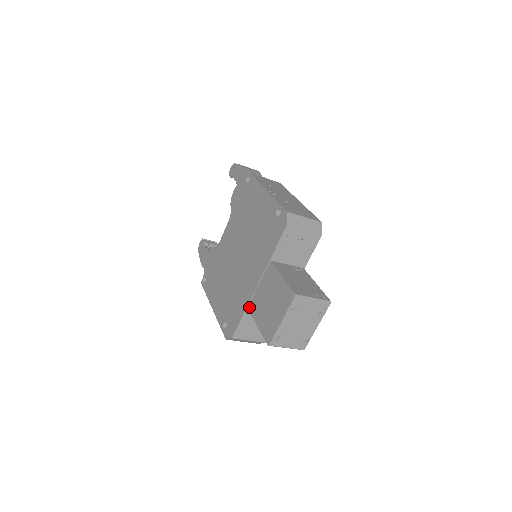
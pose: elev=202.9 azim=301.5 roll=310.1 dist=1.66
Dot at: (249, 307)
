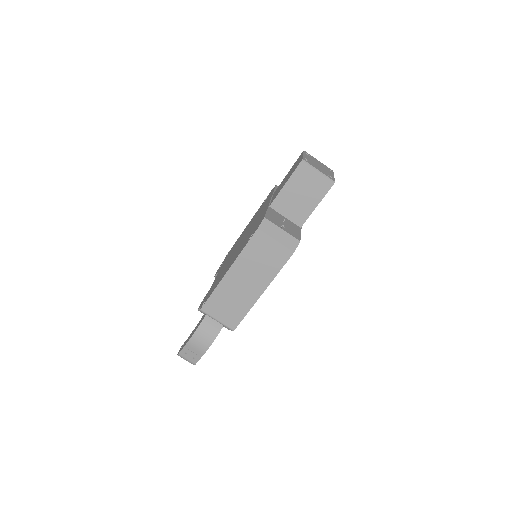
Dot at: occluded
